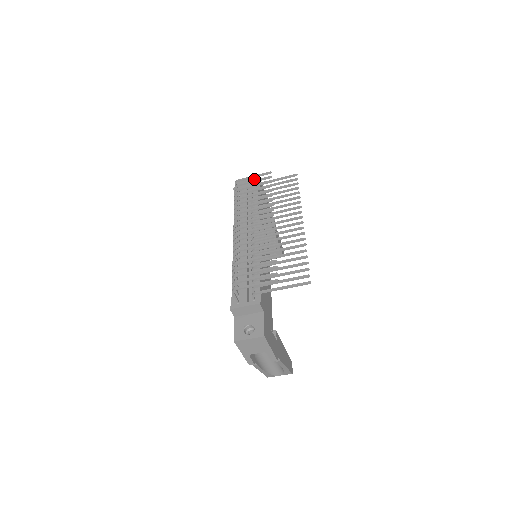
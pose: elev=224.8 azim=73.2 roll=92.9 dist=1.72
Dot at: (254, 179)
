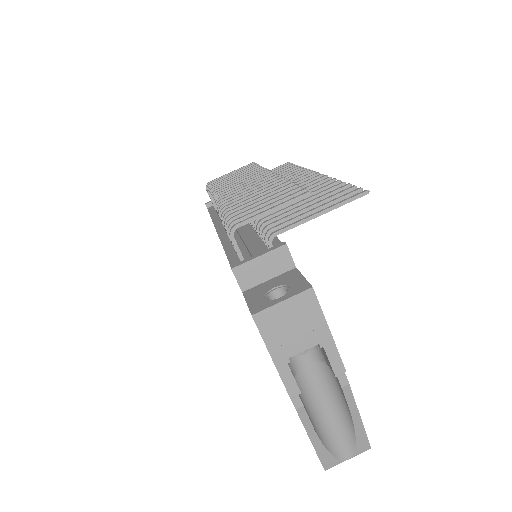
Dot at: occluded
